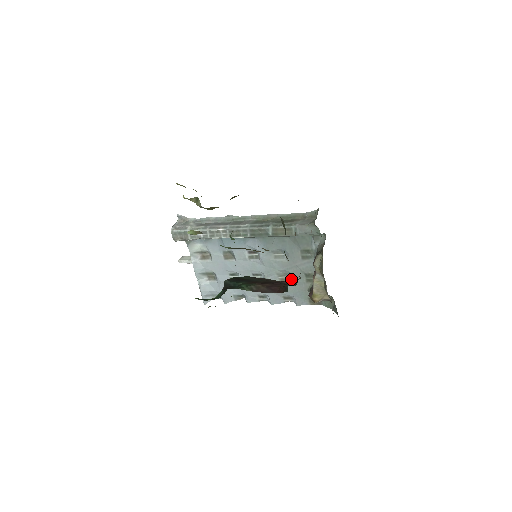
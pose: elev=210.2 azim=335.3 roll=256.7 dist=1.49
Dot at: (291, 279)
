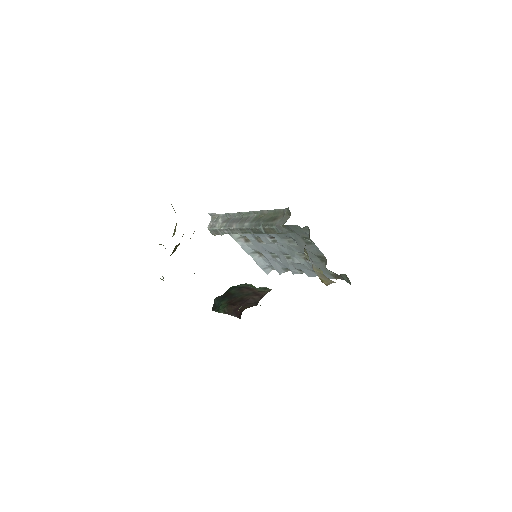
Dot at: (310, 259)
